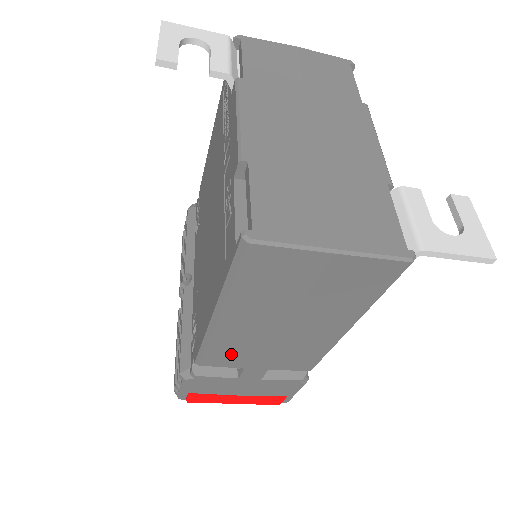
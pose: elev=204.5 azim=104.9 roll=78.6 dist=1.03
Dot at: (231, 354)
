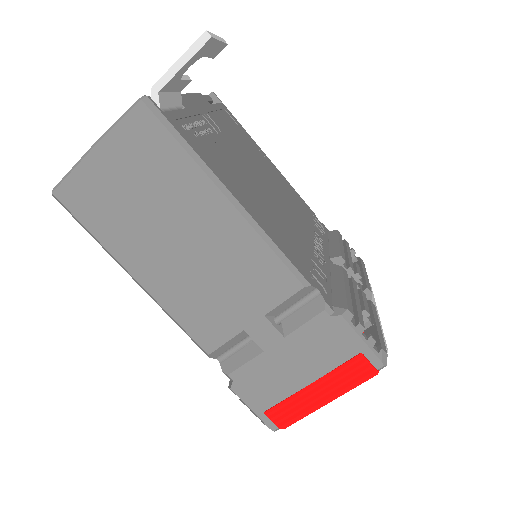
Dot at: (204, 317)
